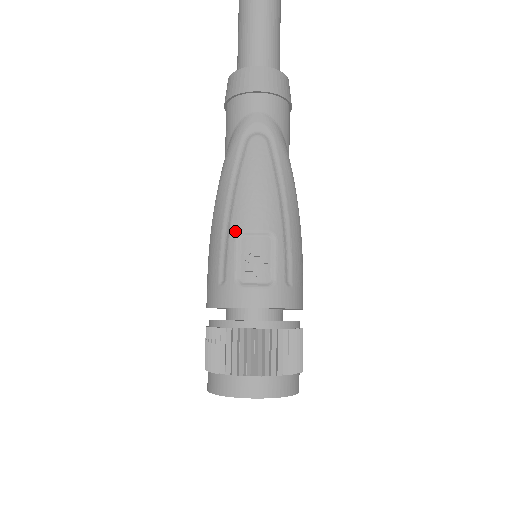
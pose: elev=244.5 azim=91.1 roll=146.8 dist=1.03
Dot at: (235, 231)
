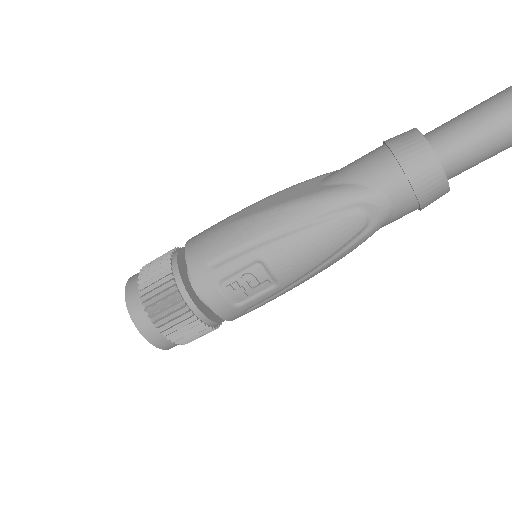
Dot at: (261, 255)
